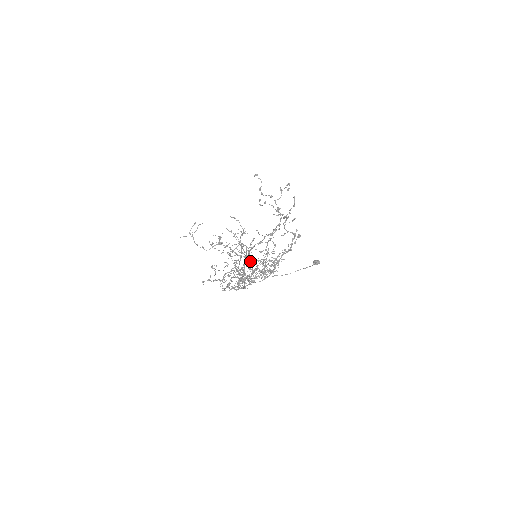
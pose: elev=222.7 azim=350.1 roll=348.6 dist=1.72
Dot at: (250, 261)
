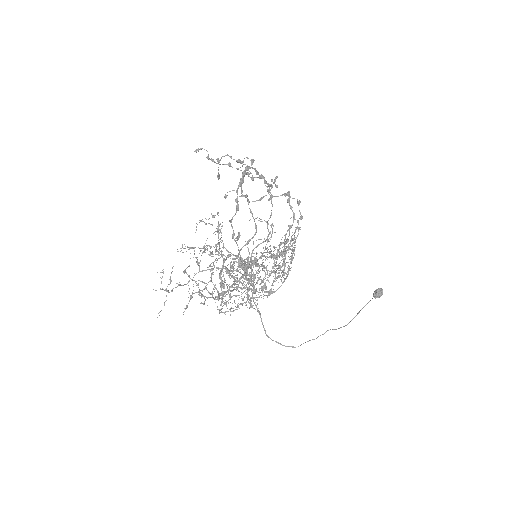
Dot at: (250, 264)
